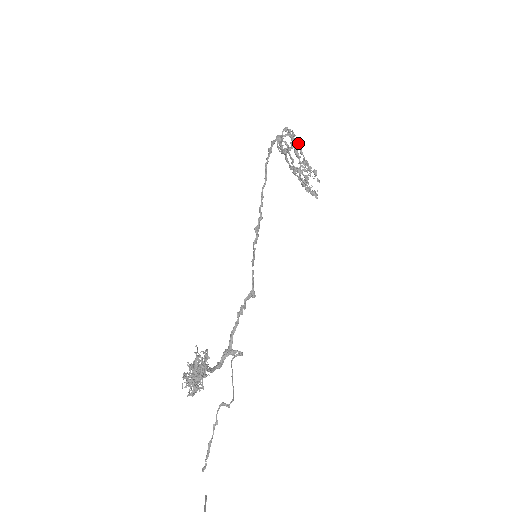
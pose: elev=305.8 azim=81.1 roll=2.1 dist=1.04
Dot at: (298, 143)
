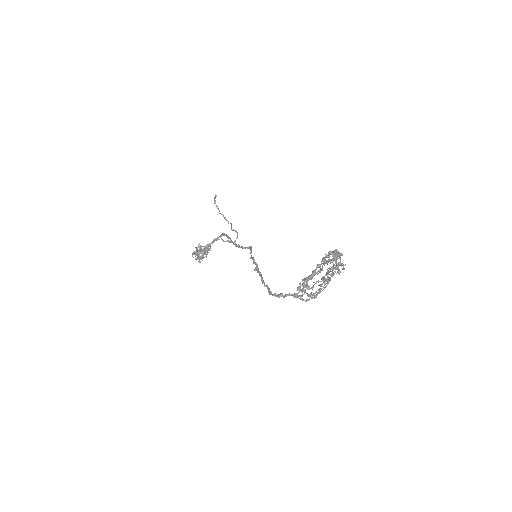
Dot at: (325, 286)
